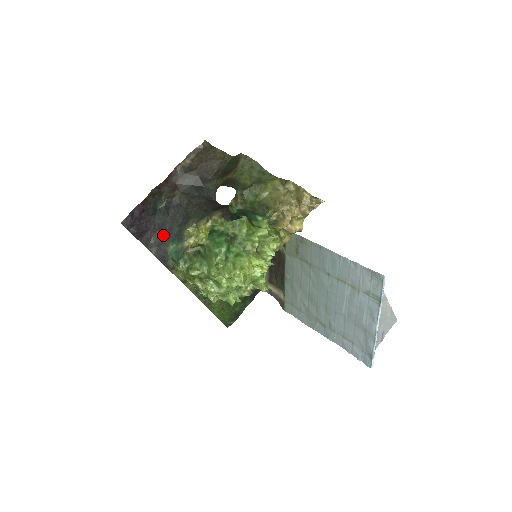
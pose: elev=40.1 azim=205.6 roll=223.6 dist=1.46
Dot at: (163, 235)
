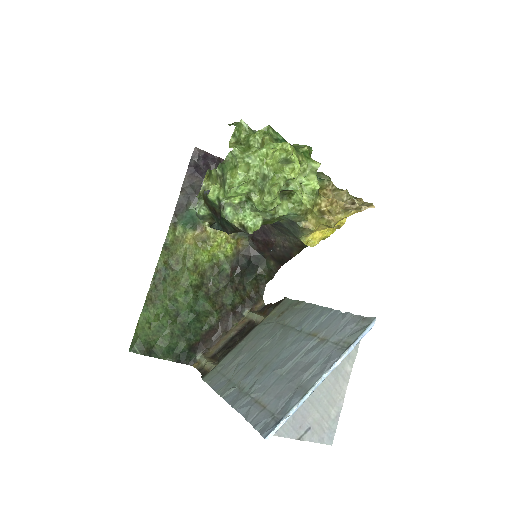
Dot at: occluded
